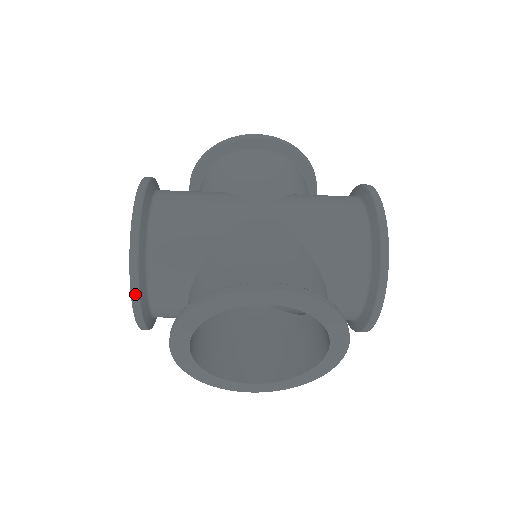
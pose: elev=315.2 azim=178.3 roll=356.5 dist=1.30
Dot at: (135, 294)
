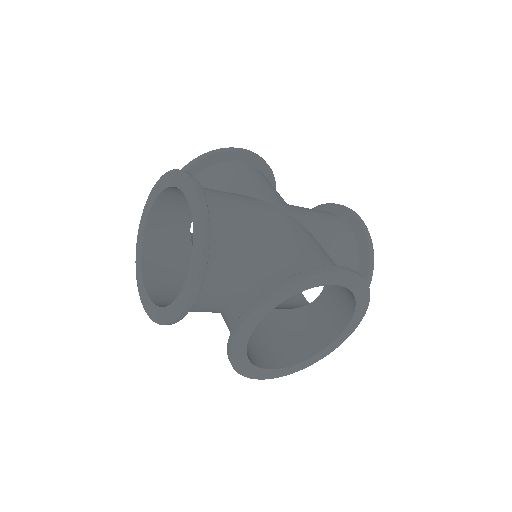
Dot at: occluded
